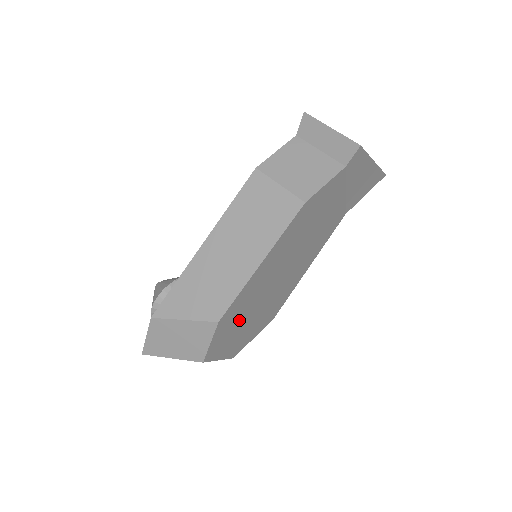
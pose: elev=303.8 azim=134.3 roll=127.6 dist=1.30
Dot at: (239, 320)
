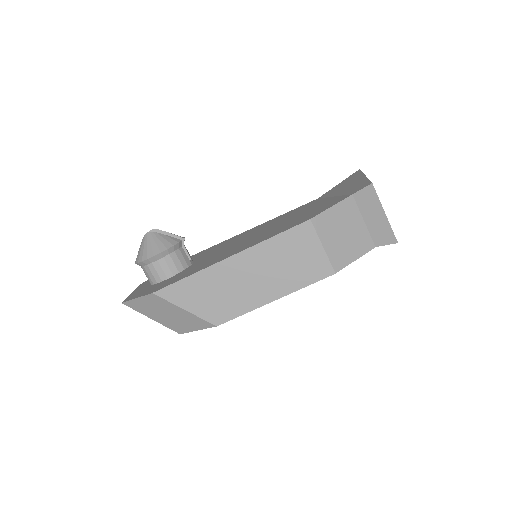
Dot at: occluded
